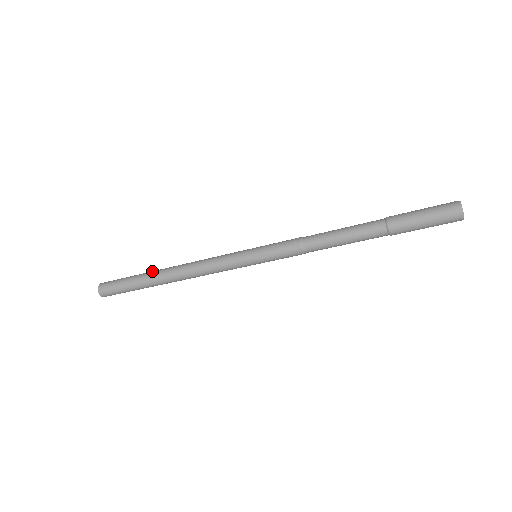
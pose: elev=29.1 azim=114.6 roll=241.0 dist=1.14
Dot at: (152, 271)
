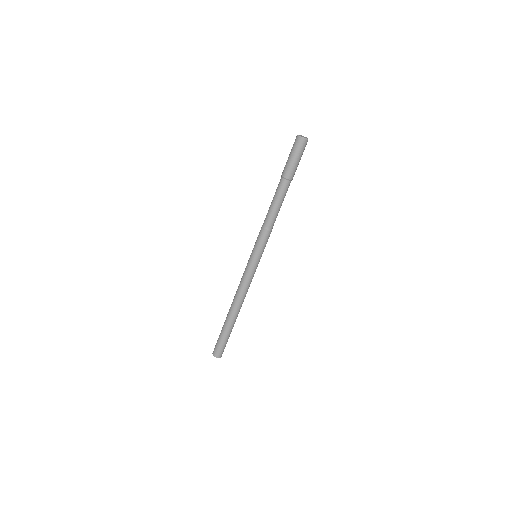
Dot at: occluded
